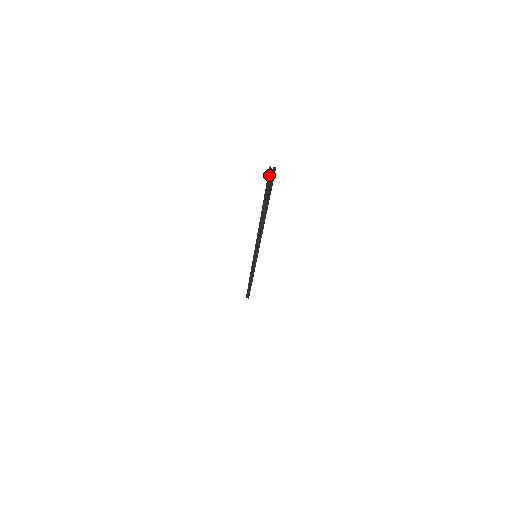
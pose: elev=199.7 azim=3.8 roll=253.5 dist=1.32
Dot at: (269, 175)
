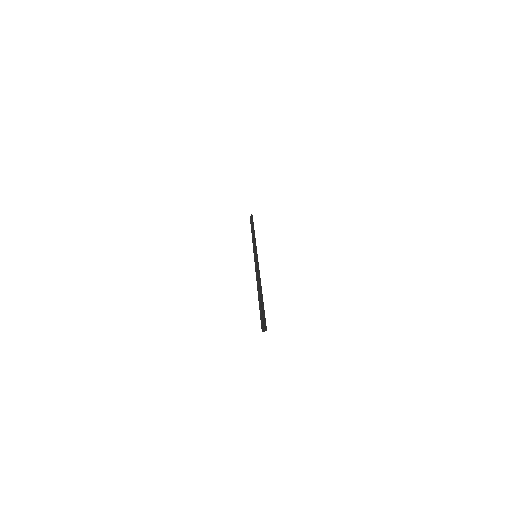
Dot at: (262, 327)
